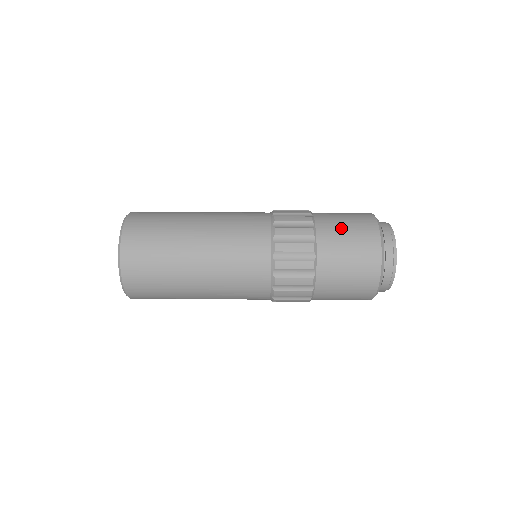
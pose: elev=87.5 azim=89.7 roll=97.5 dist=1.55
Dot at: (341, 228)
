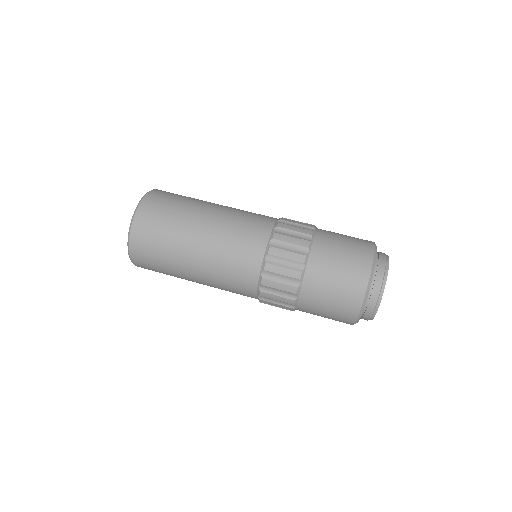
Dot at: occluded
